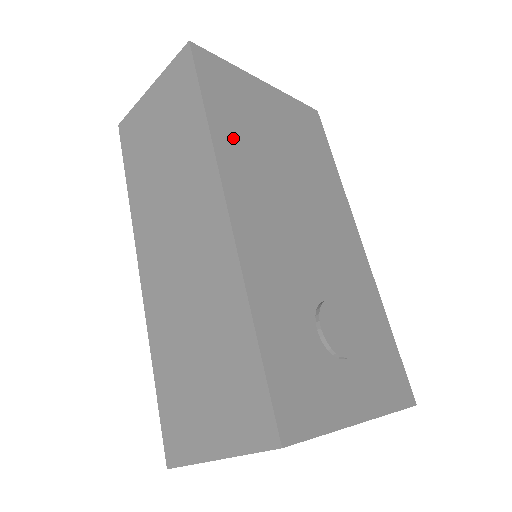
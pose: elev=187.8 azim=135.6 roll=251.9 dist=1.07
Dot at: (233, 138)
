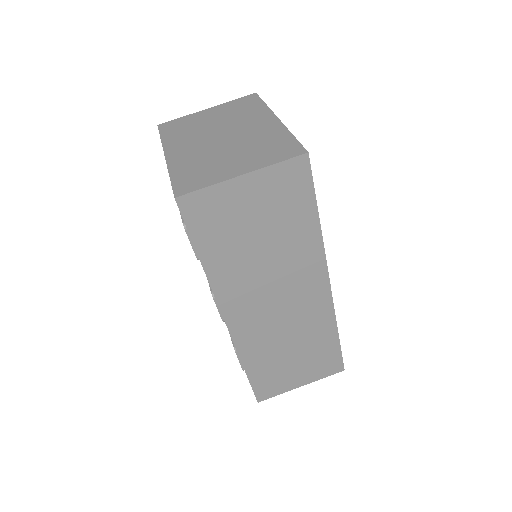
Dot at: occluded
